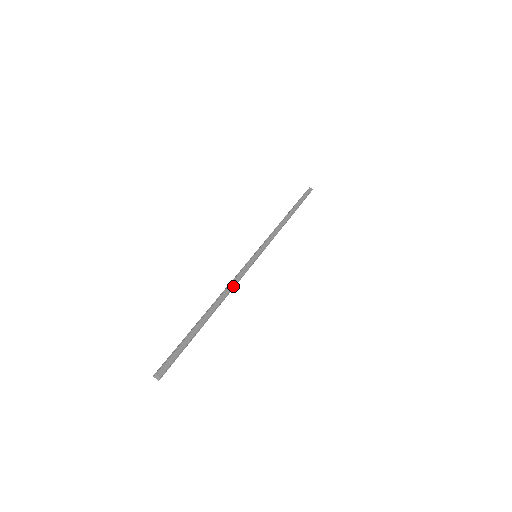
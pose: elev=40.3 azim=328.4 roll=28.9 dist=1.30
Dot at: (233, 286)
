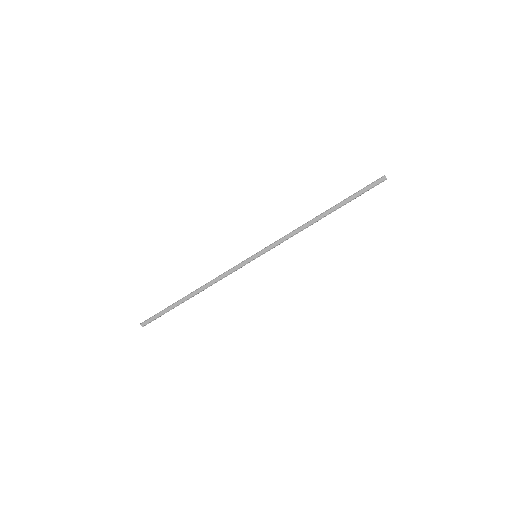
Dot at: (217, 280)
